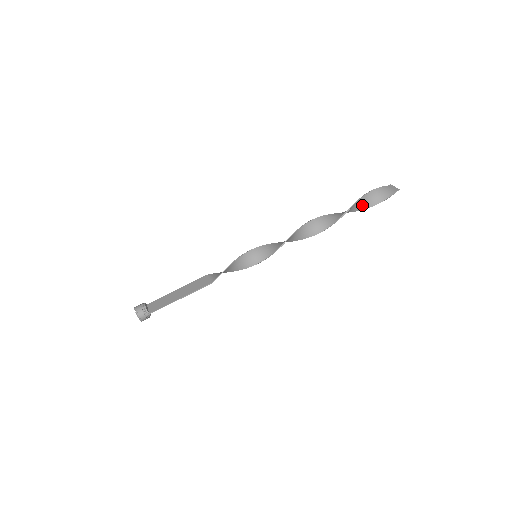
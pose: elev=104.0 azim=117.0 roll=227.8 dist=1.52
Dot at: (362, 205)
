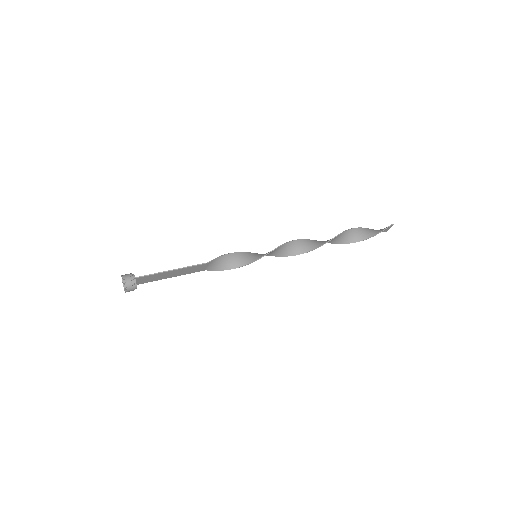
Dot at: (361, 236)
